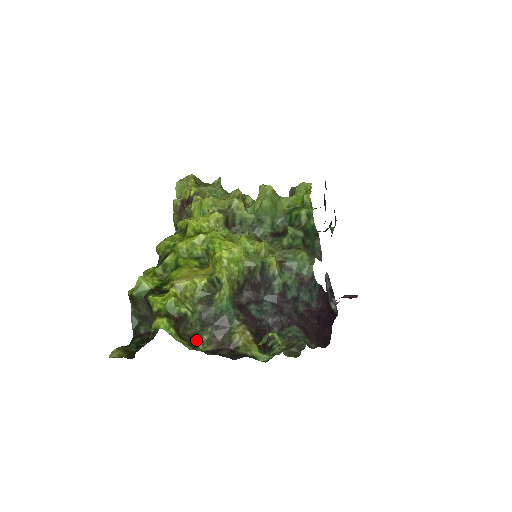
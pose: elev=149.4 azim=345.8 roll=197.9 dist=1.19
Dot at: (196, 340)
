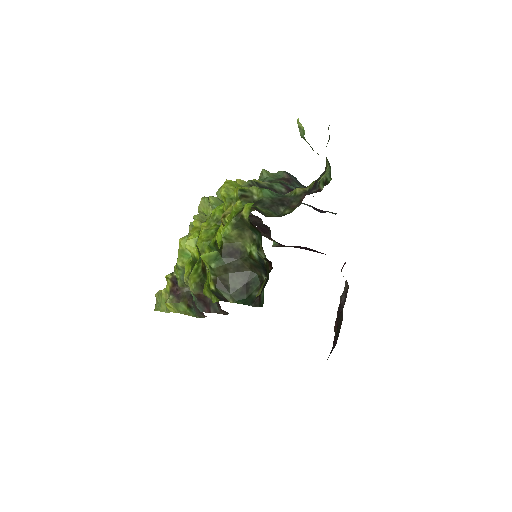
Dot at: occluded
